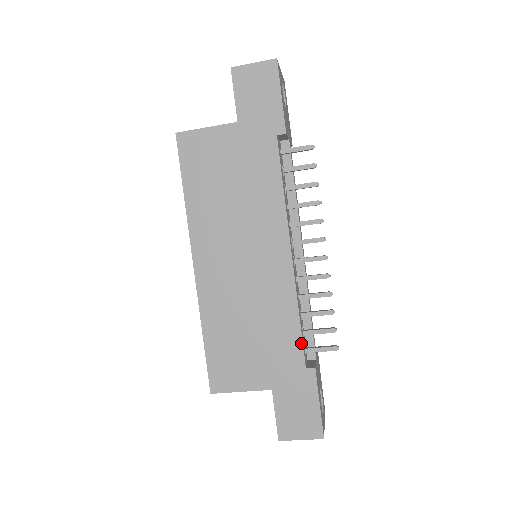
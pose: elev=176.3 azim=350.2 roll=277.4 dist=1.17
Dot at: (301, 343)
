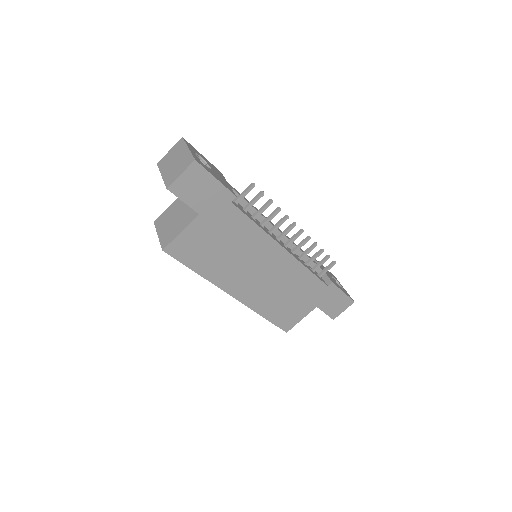
Dot at: (318, 279)
